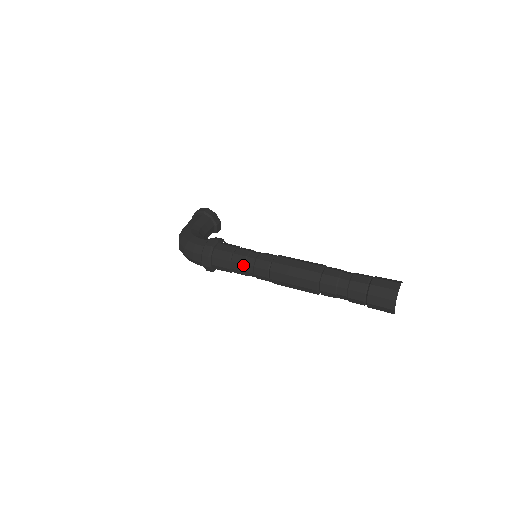
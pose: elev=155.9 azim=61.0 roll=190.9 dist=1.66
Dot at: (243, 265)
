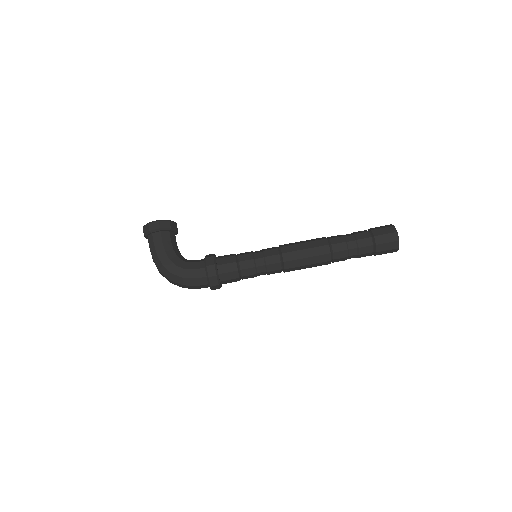
Dot at: (255, 275)
